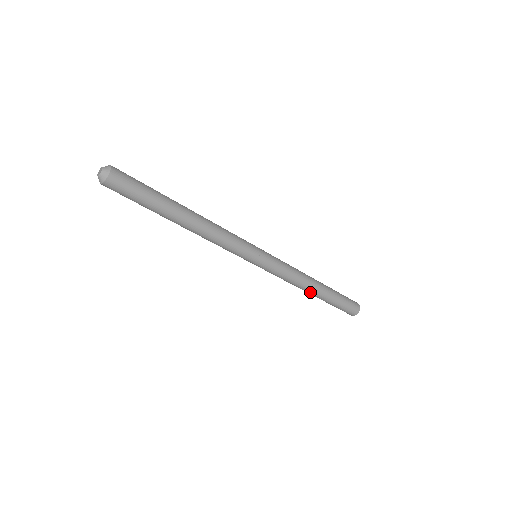
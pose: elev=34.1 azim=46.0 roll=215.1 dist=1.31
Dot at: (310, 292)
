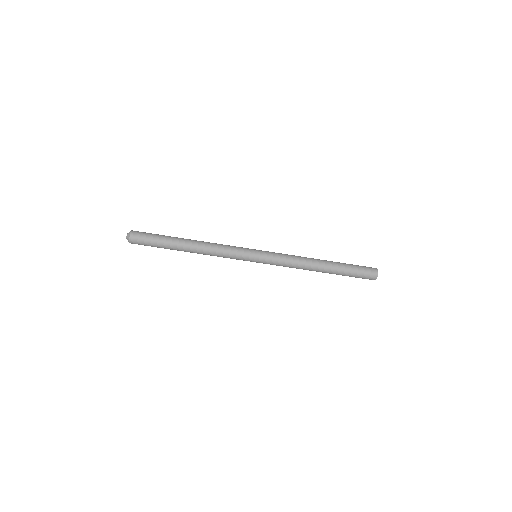
Dot at: (317, 271)
